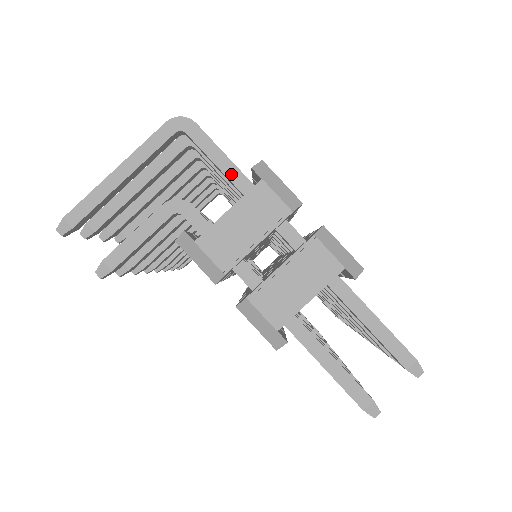
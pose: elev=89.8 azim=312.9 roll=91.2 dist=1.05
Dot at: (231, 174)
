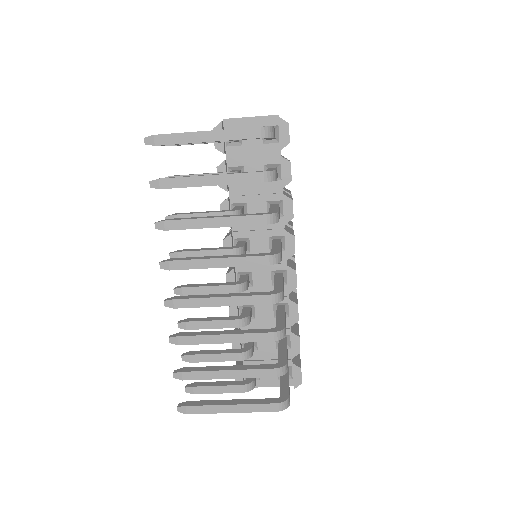
Dot at: occluded
